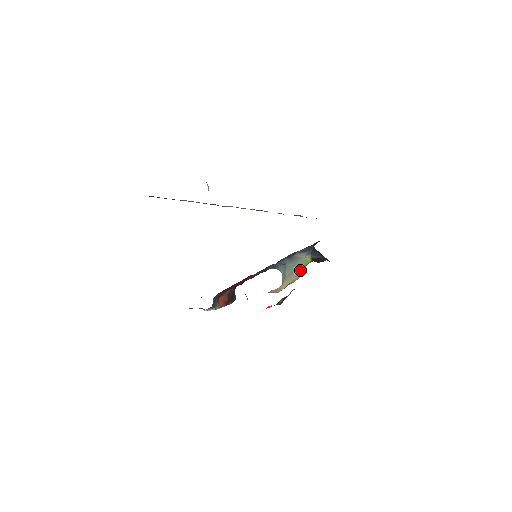
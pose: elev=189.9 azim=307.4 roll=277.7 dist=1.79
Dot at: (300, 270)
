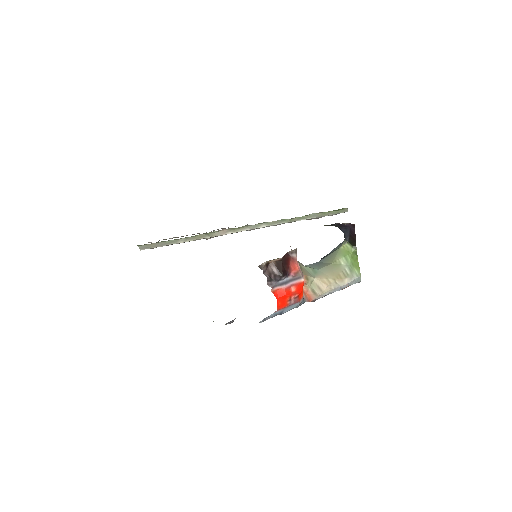
Dot at: (347, 264)
